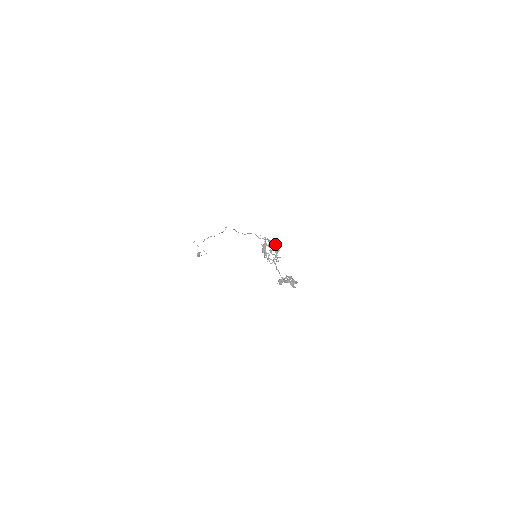
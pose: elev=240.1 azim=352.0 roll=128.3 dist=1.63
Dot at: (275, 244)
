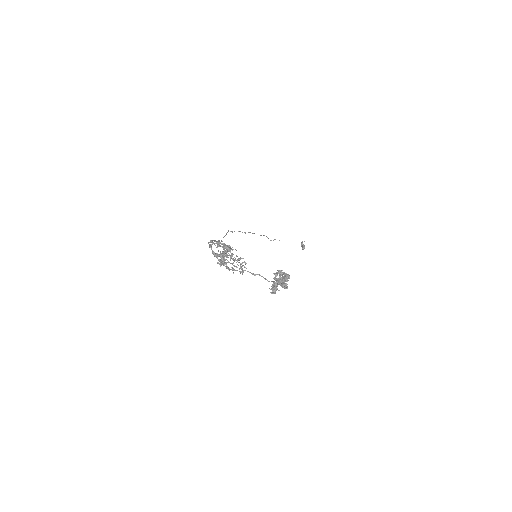
Dot at: occluded
